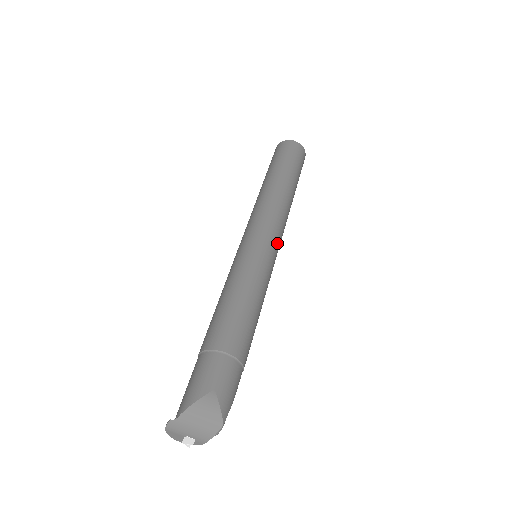
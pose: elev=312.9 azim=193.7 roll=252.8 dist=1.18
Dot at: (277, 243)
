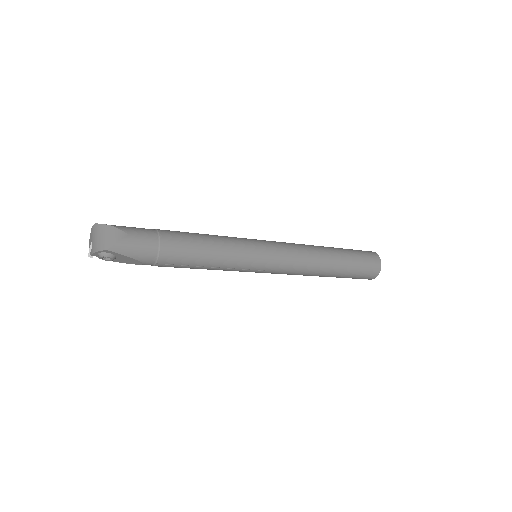
Dot at: (275, 262)
